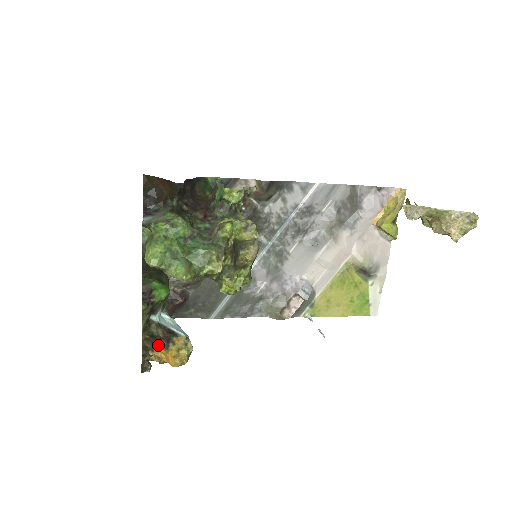
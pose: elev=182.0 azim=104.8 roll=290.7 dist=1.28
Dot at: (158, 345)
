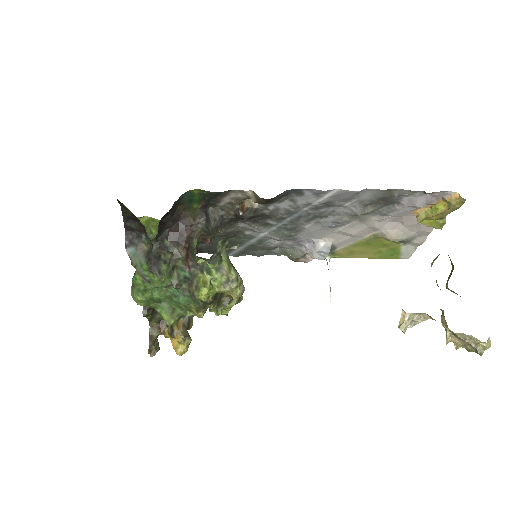
Dot at: (164, 330)
